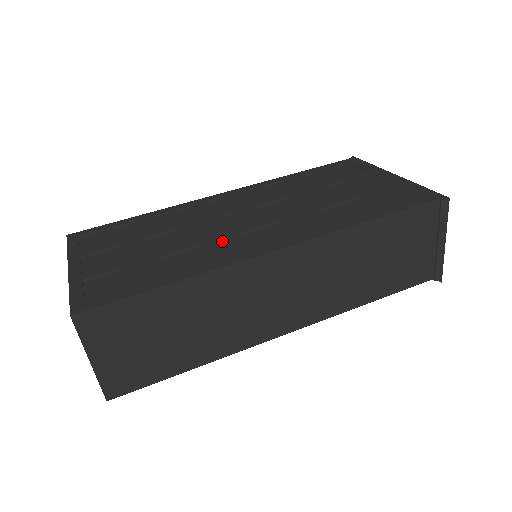
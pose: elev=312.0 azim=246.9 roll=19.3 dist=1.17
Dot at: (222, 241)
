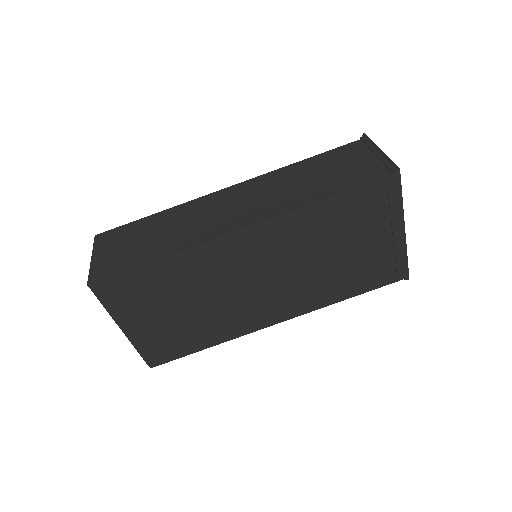
Dot at: (239, 310)
